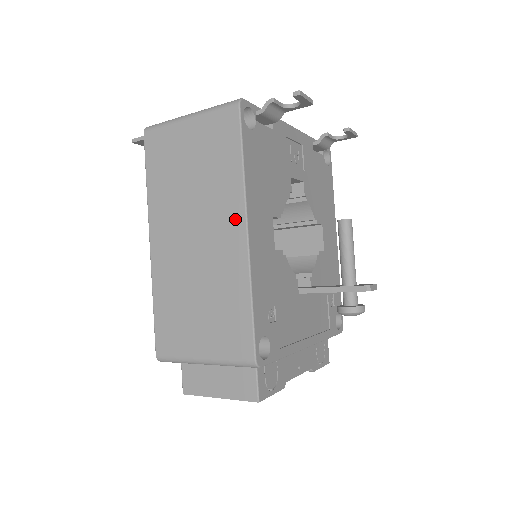
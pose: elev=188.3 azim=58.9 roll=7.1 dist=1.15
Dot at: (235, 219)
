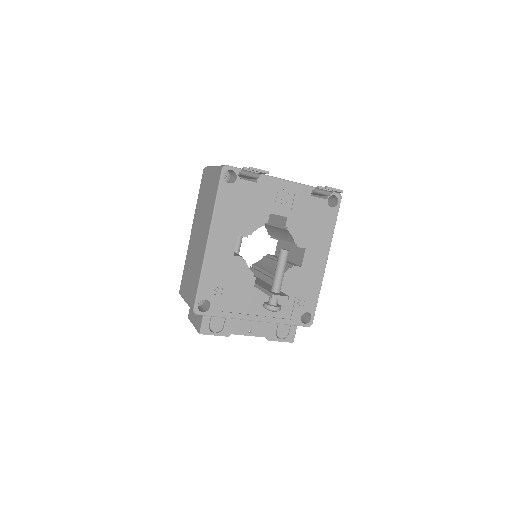
Dot at: (207, 232)
